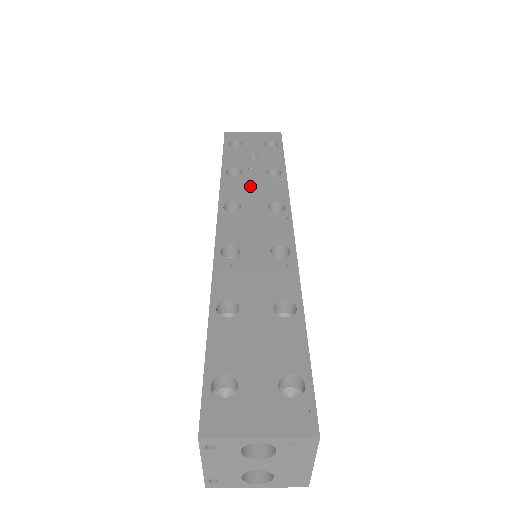
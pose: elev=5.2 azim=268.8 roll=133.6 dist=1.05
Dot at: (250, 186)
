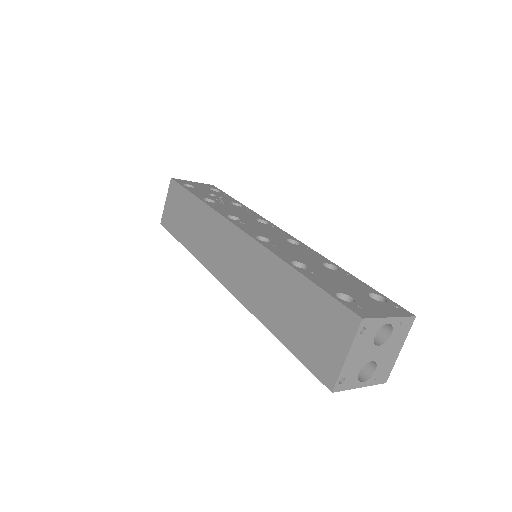
Dot at: (231, 209)
